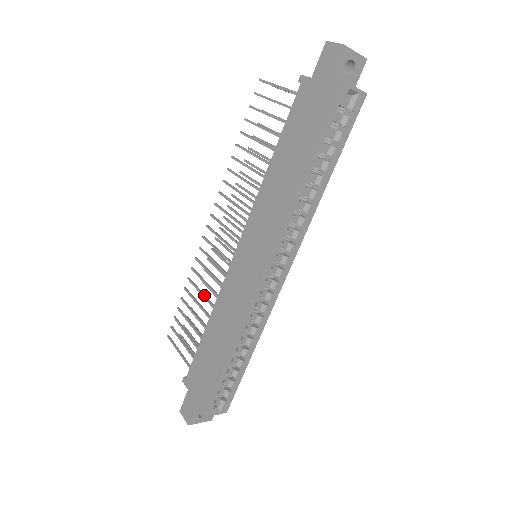
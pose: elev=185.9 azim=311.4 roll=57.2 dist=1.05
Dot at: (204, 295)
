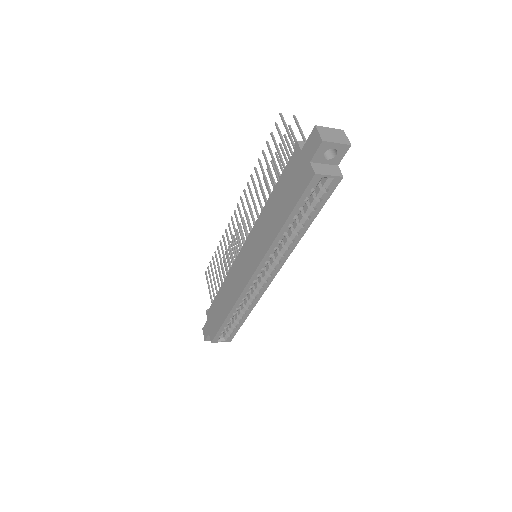
Dot at: (225, 262)
